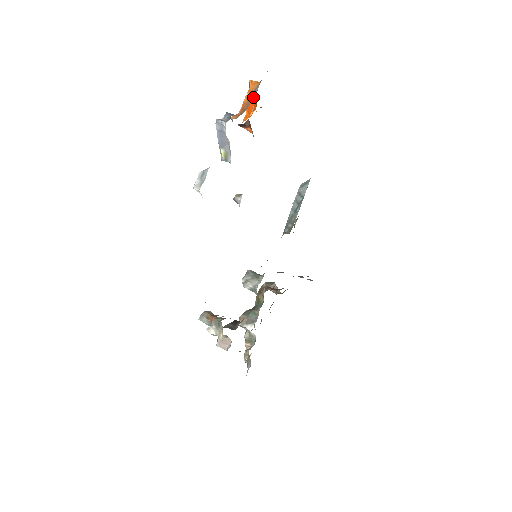
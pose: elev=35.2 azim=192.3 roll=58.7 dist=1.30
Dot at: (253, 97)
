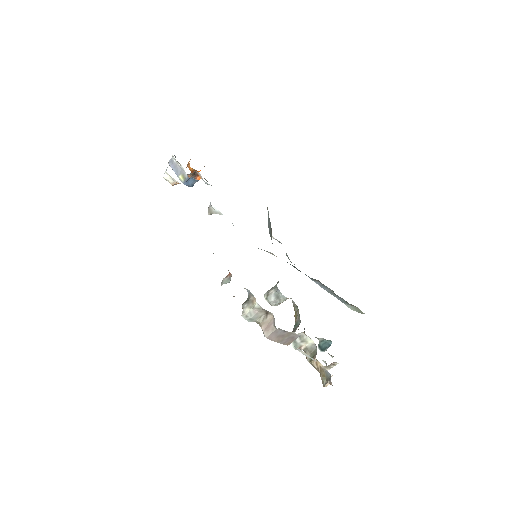
Dot at: occluded
